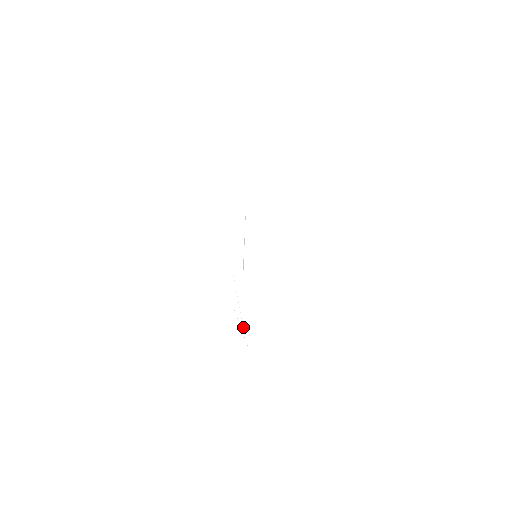
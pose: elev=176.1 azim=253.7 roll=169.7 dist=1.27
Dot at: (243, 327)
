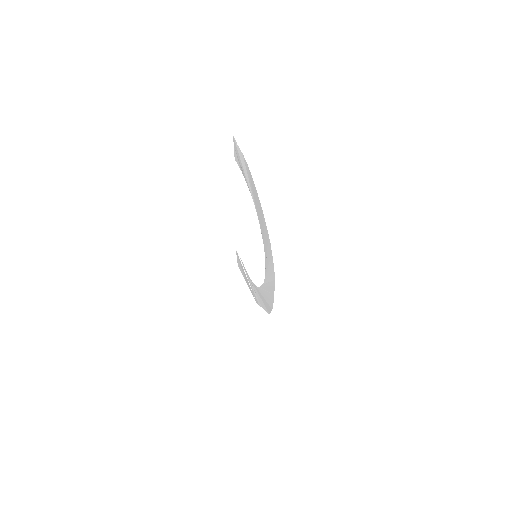
Dot at: (254, 284)
